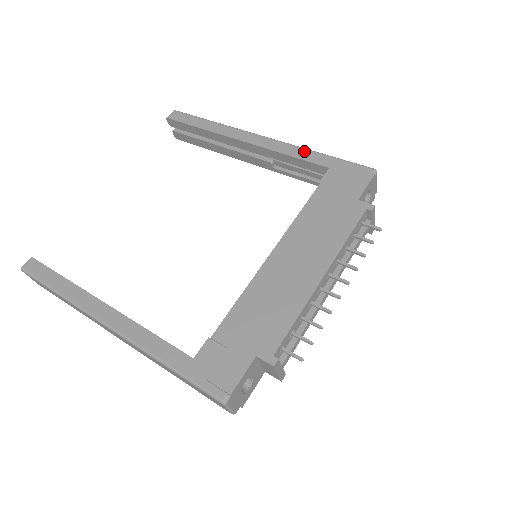
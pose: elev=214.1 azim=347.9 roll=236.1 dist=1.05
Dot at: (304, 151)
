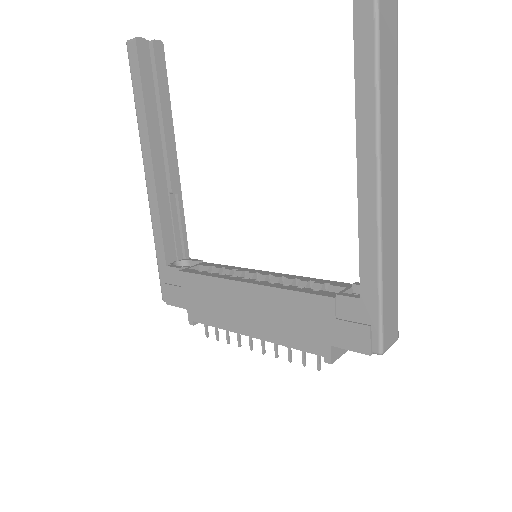
Dot at: (373, 254)
